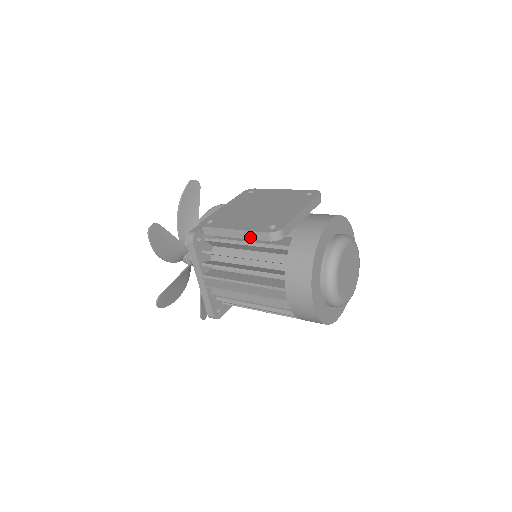
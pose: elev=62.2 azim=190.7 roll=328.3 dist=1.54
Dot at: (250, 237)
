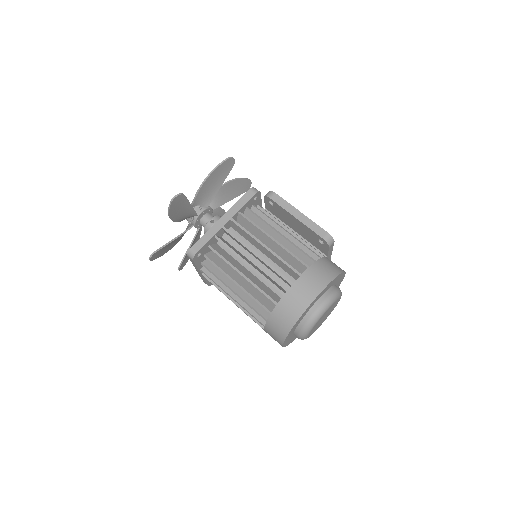
Dot at: (309, 225)
